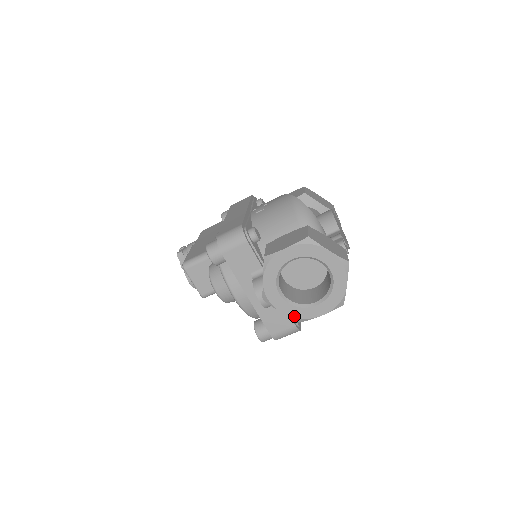
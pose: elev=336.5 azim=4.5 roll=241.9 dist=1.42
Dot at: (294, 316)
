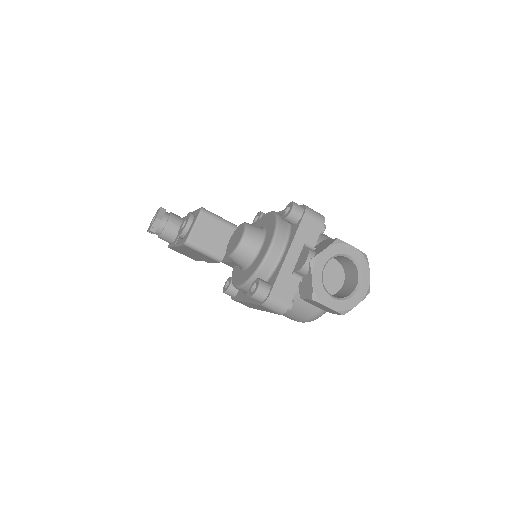
Dot at: (316, 290)
